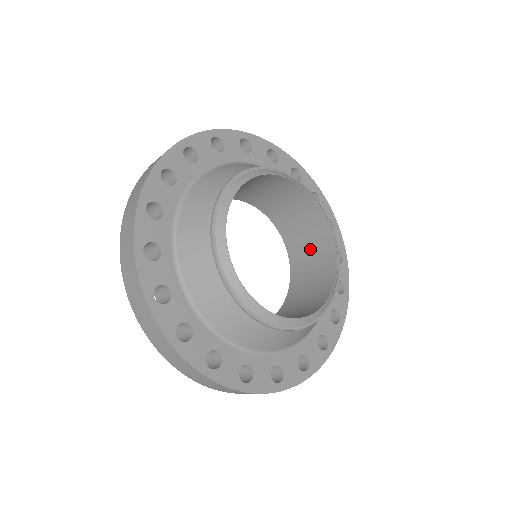
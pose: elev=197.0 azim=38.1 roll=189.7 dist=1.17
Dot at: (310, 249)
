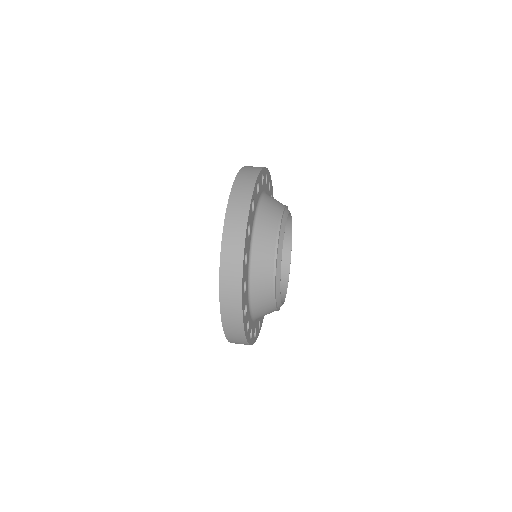
Dot at: occluded
